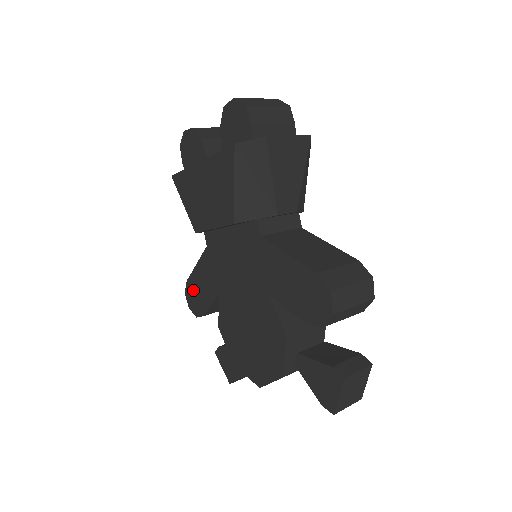
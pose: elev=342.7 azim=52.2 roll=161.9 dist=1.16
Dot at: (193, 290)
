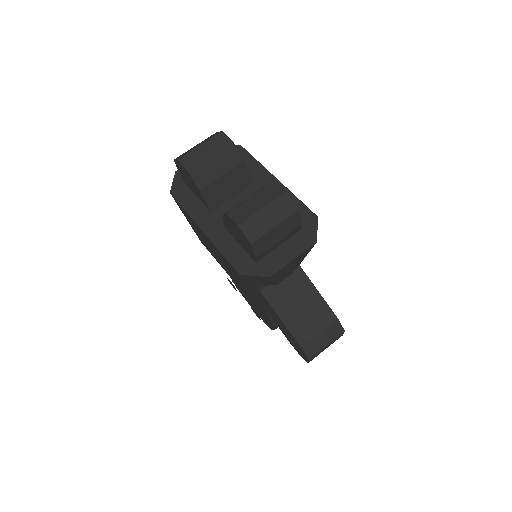
Dot at: occluded
